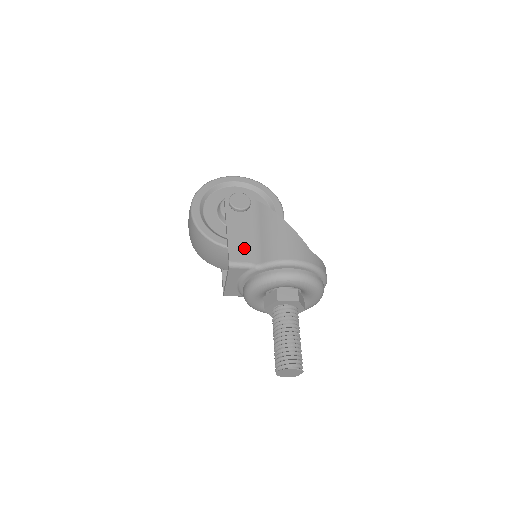
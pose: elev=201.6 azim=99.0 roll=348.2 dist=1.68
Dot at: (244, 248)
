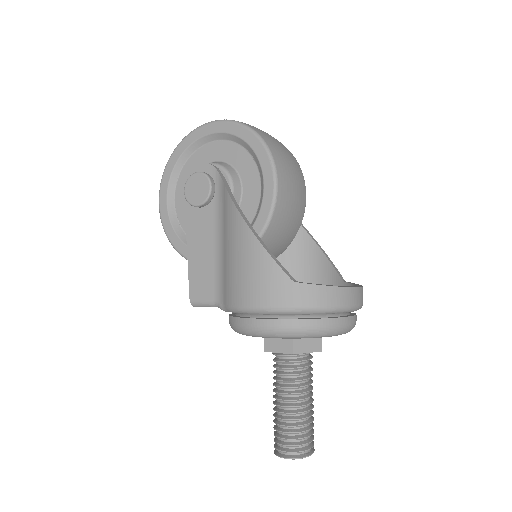
Dot at: (207, 275)
